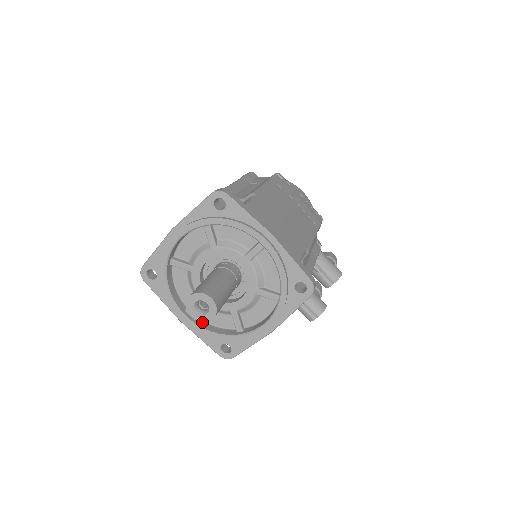
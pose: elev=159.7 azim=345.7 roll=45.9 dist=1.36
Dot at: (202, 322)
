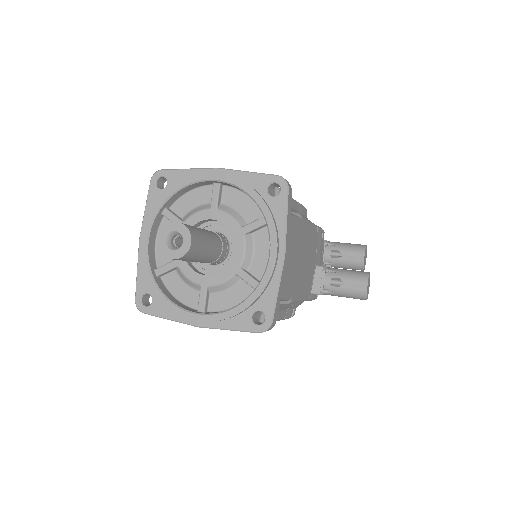
Dot at: (184, 255)
